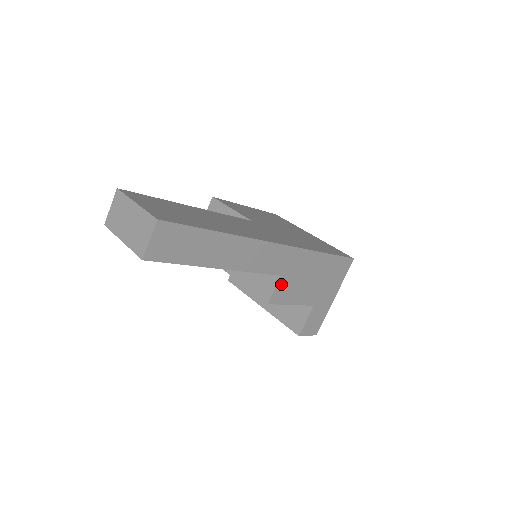
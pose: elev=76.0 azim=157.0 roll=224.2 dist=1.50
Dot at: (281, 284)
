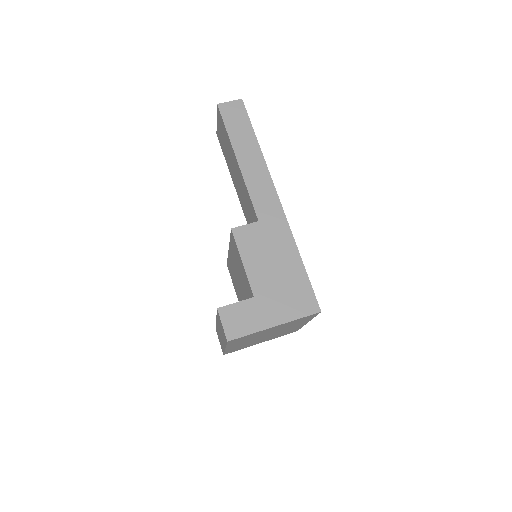
Dot at: (253, 229)
